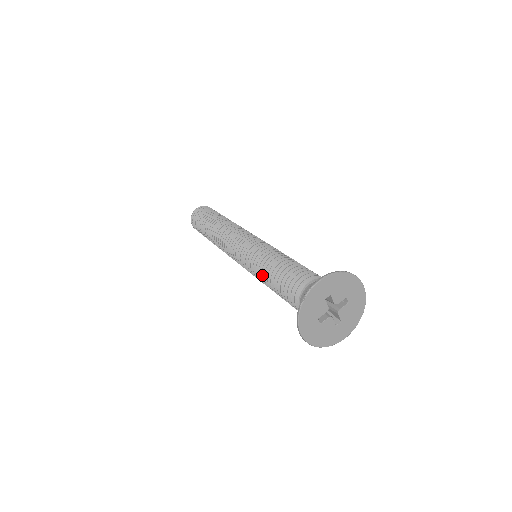
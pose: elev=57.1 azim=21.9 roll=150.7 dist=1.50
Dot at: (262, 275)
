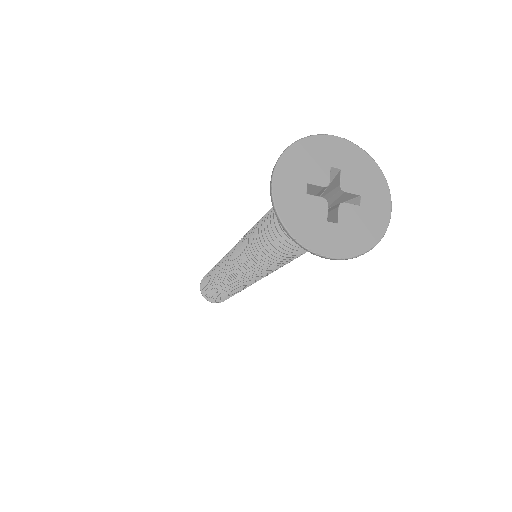
Dot at: occluded
